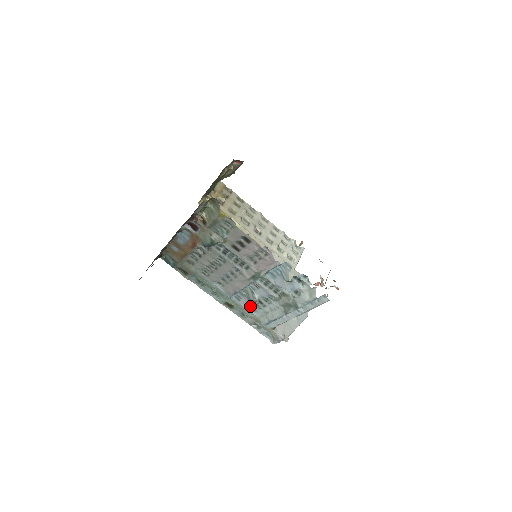
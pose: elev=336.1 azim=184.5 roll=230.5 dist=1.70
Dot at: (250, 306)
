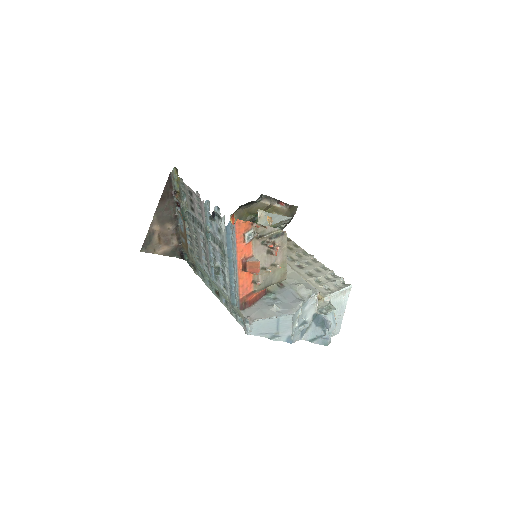
Dot at: (223, 284)
